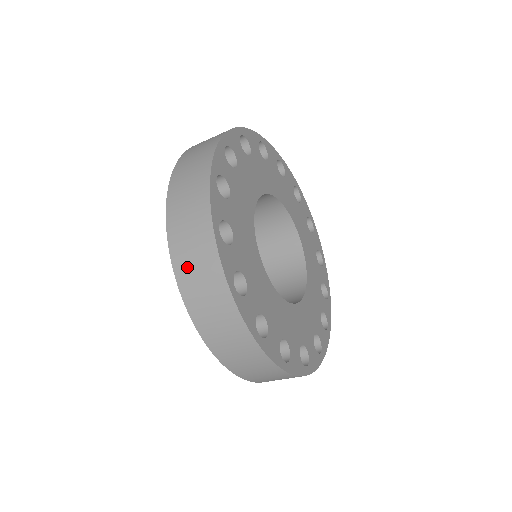
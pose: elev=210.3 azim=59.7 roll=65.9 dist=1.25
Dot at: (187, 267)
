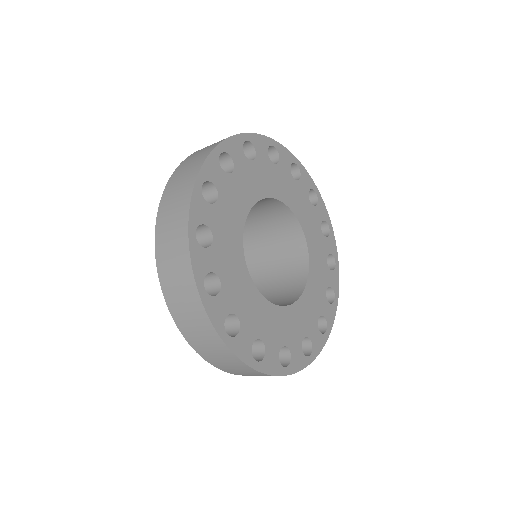
Dot at: (167, 210)
